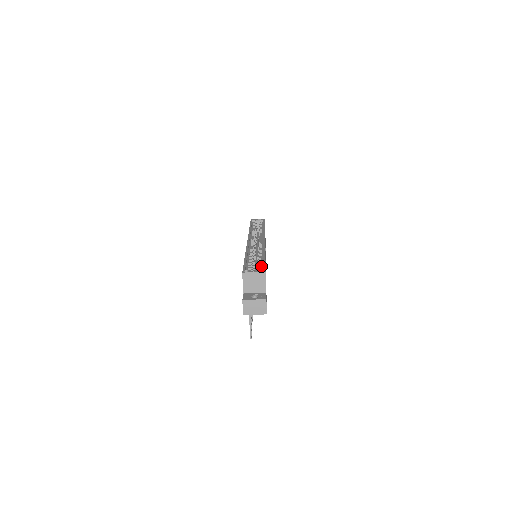
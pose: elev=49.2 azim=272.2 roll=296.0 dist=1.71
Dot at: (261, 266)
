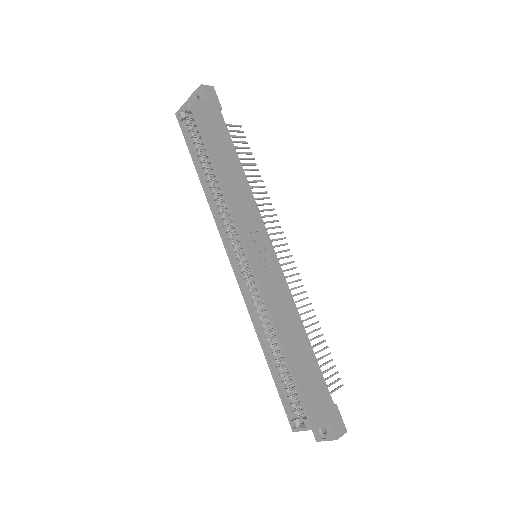
Dot at: (297, 394)
